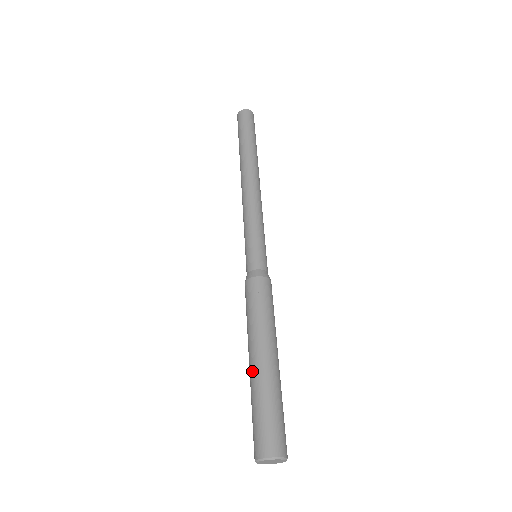
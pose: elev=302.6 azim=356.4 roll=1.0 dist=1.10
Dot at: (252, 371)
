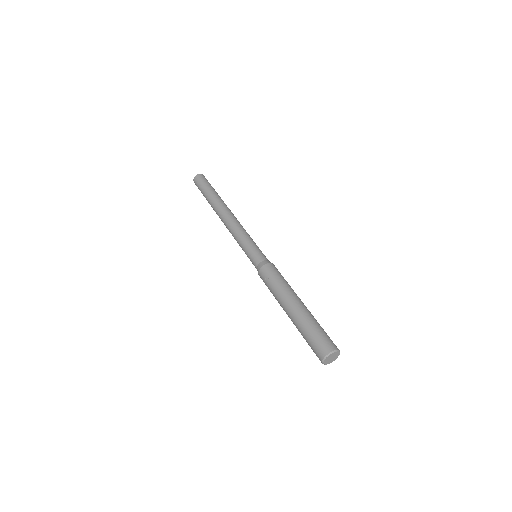
Dot at: occluded
